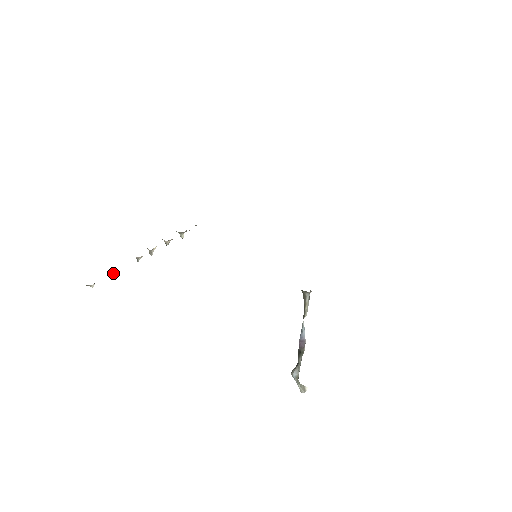
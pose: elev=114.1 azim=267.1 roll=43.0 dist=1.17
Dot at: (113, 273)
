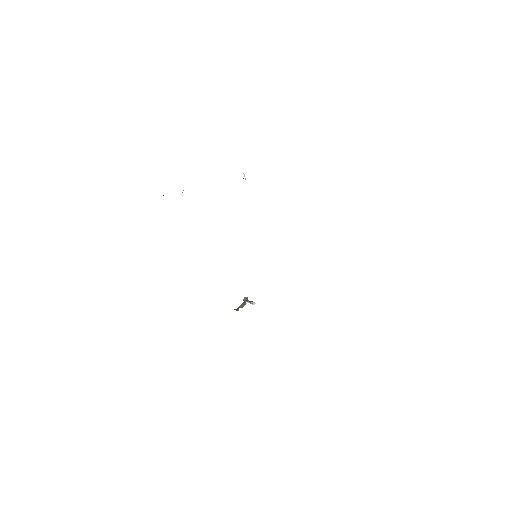
Dot at: occluded
